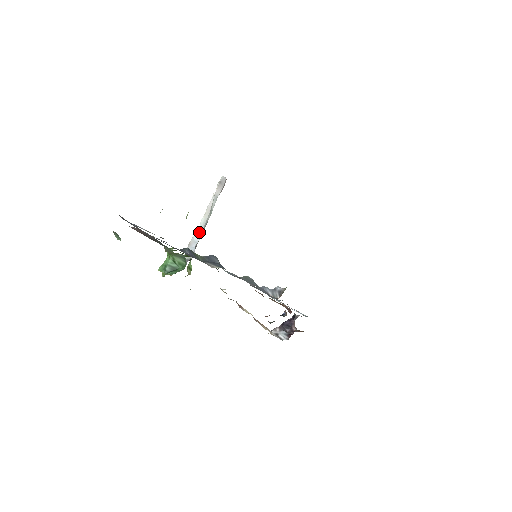
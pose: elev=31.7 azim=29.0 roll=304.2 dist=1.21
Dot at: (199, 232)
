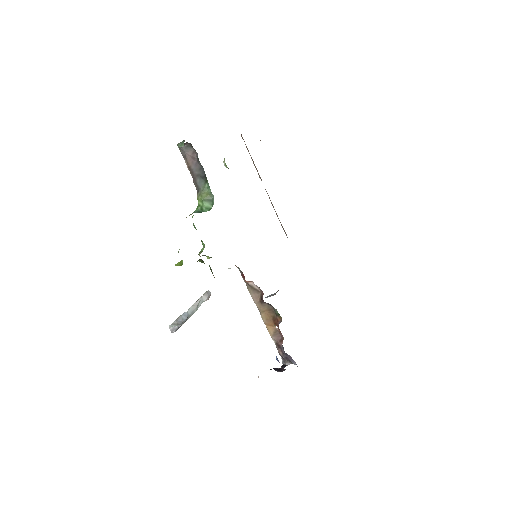
Dot at: (187, 314)
